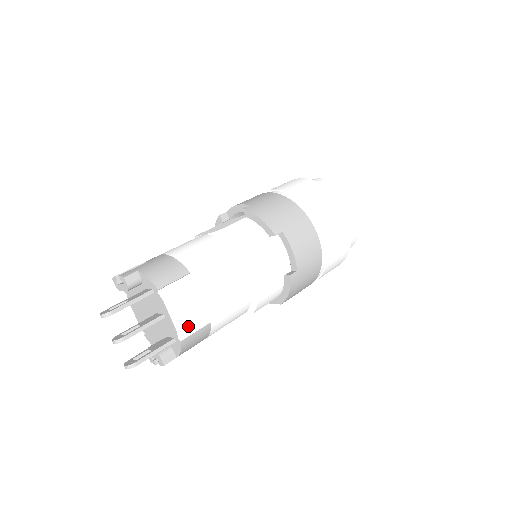
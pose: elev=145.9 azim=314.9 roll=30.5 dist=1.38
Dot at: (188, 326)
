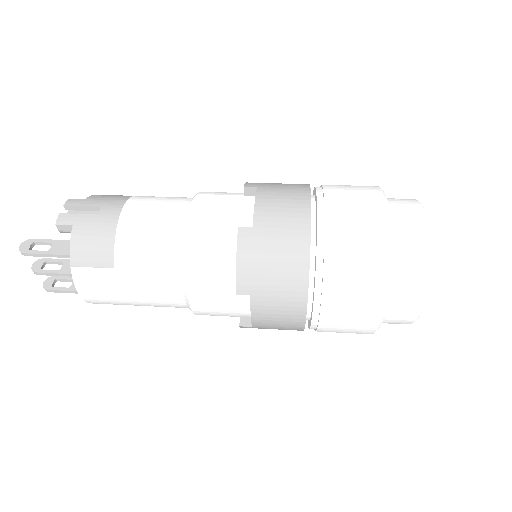
Dot at: (97, 301)
